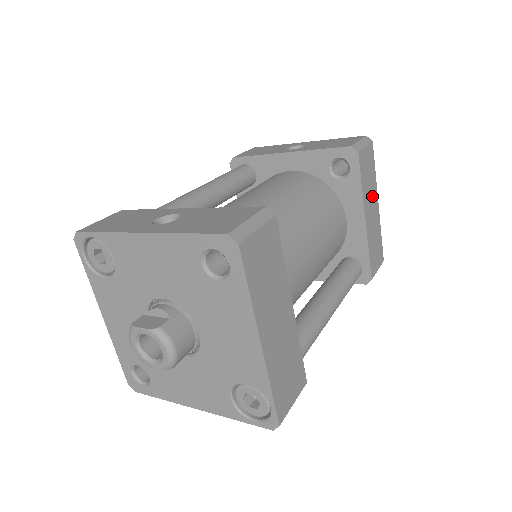
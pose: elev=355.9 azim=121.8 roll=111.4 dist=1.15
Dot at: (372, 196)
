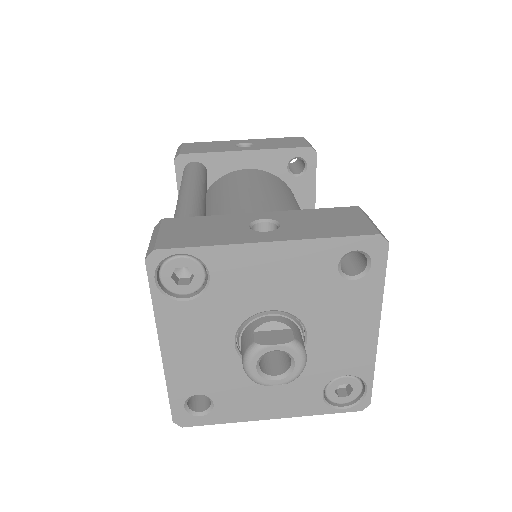
Dot at: occluded
